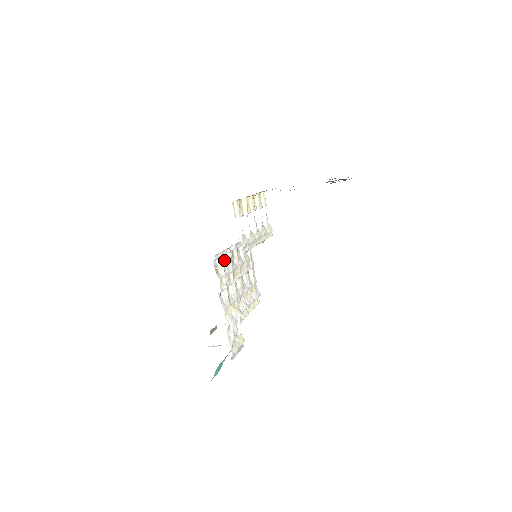
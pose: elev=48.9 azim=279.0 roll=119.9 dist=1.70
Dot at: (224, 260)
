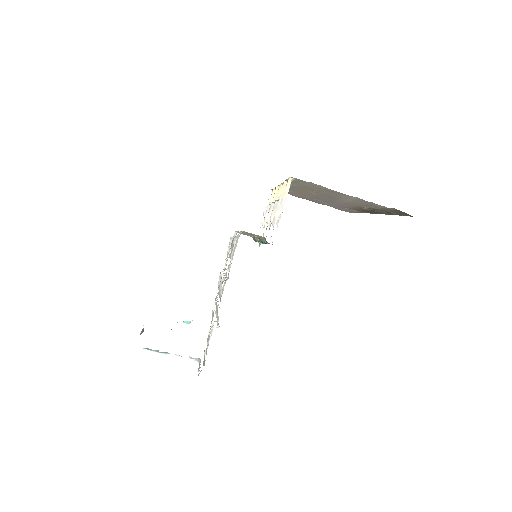
Dot at: (232, 244)
